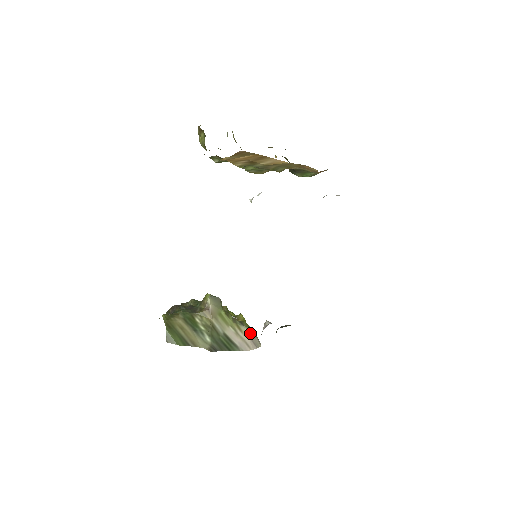
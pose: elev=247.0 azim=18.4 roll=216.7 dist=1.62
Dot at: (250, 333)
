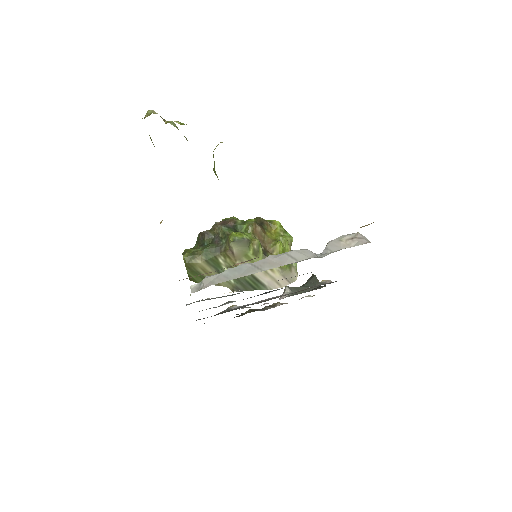
Dot at: (283, 270)
